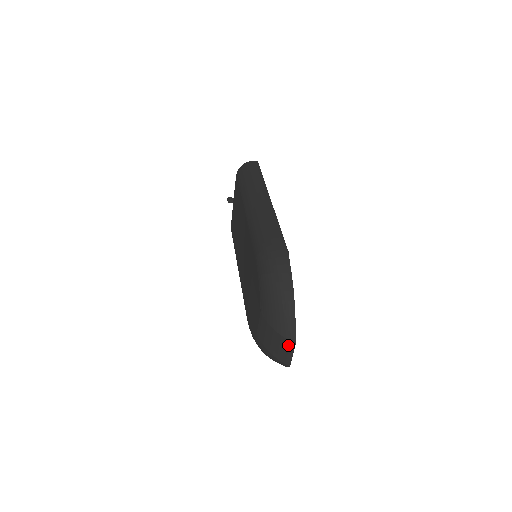
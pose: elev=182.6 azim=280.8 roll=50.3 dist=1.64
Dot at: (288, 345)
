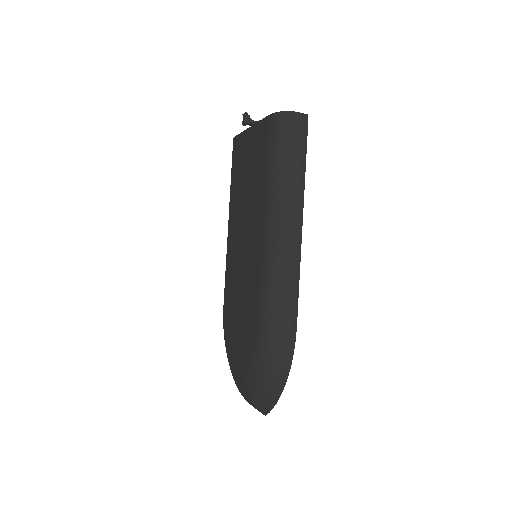
Dot at: (258, 410)
